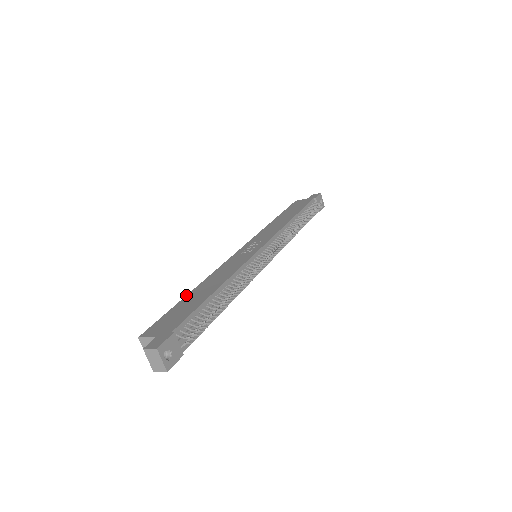
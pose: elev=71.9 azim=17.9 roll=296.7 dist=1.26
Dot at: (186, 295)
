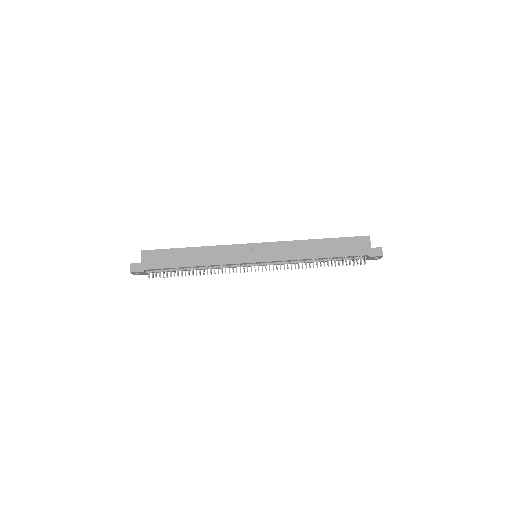
Dot at: (186, 247)
